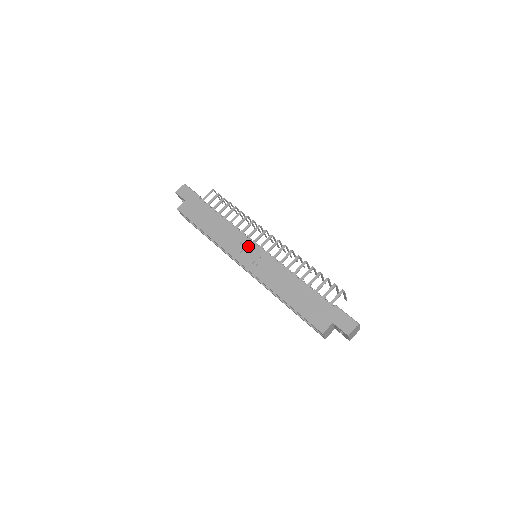
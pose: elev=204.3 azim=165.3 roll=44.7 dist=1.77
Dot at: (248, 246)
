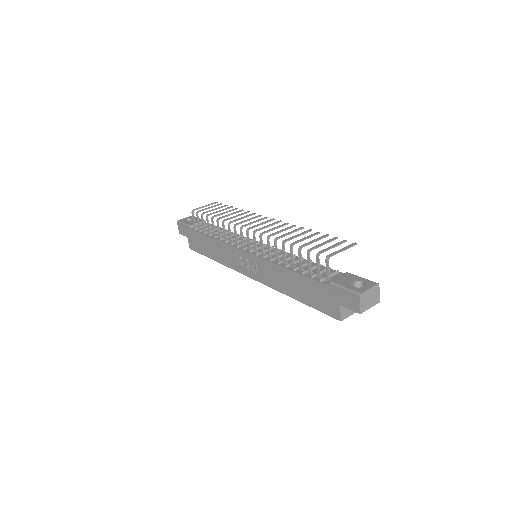
Dot at: (240, 256)
